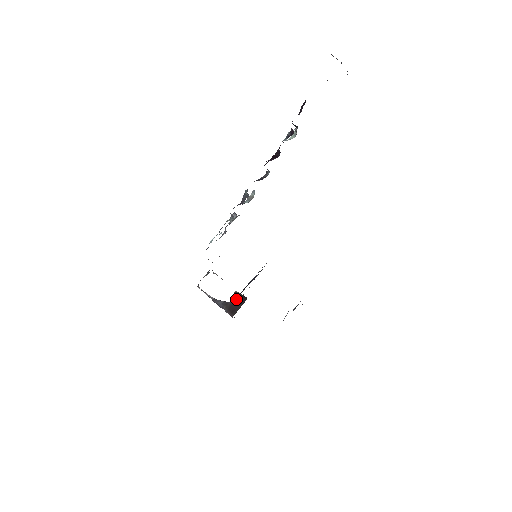
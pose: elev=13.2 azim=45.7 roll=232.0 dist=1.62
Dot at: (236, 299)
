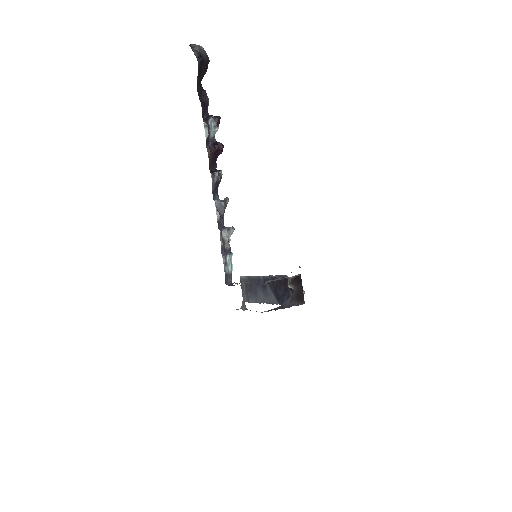
Dot at: (295, 286)
